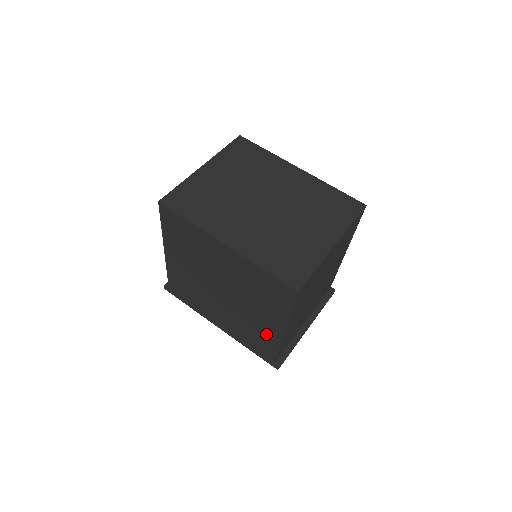
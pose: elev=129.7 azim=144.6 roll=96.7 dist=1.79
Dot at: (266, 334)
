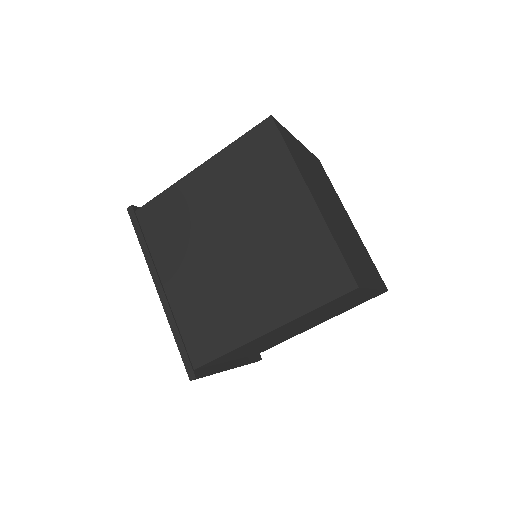
Dot at: (234, 324)
